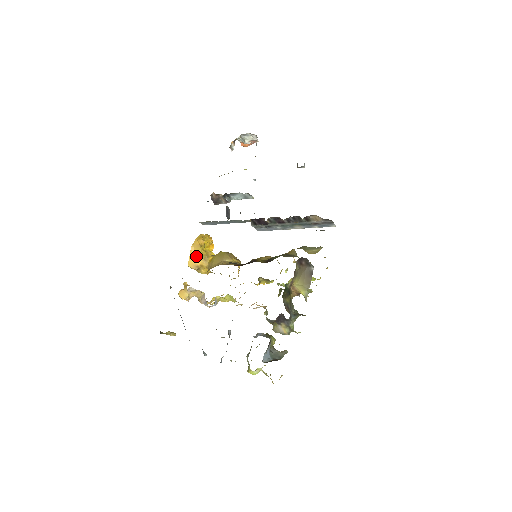
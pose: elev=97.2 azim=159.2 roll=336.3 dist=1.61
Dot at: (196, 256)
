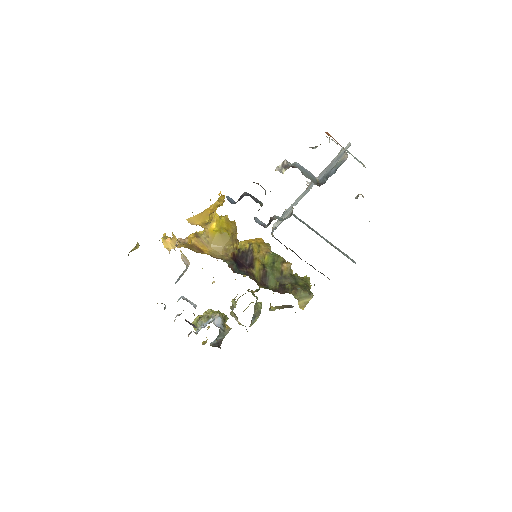
Dot at: (200, 220)
